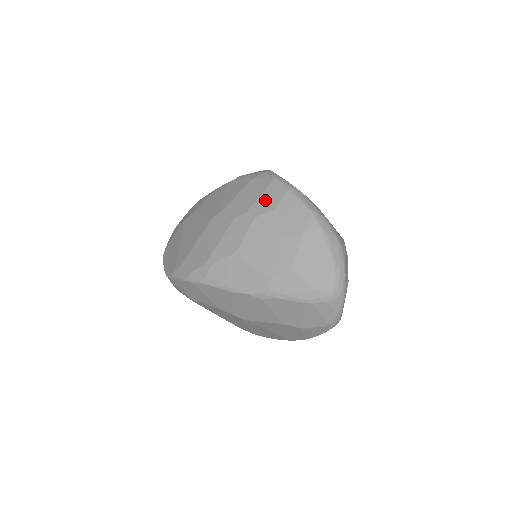
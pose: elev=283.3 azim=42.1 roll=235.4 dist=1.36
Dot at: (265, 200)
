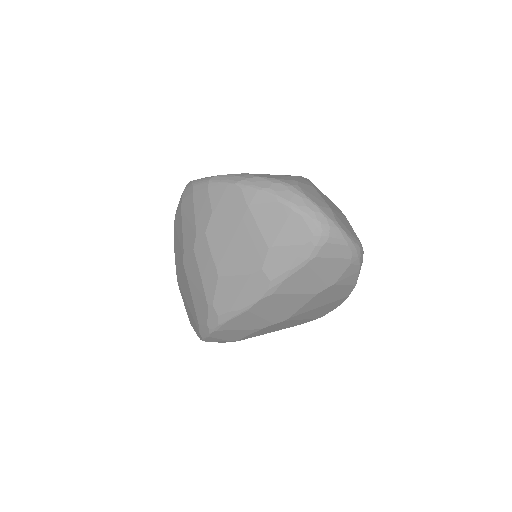
Dot at: (200, 211)
